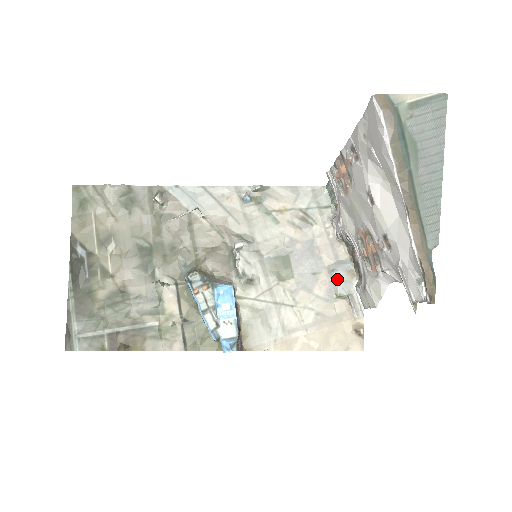
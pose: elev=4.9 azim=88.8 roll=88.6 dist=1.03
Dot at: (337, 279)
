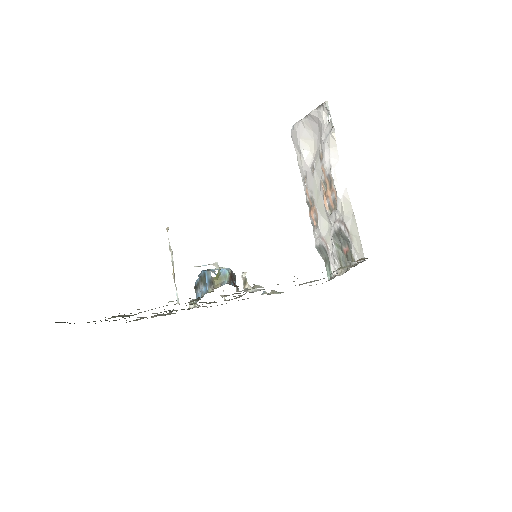
Dot at: occluded
